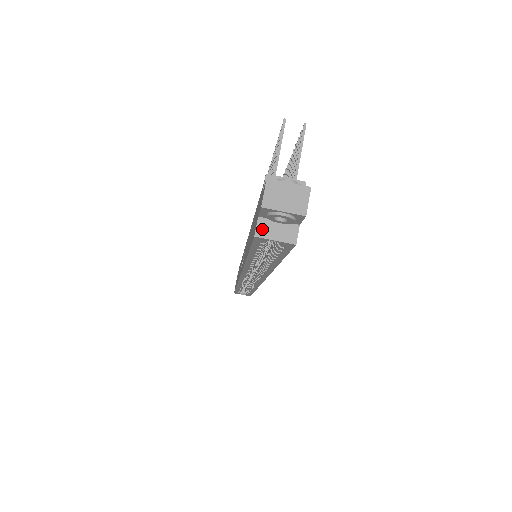
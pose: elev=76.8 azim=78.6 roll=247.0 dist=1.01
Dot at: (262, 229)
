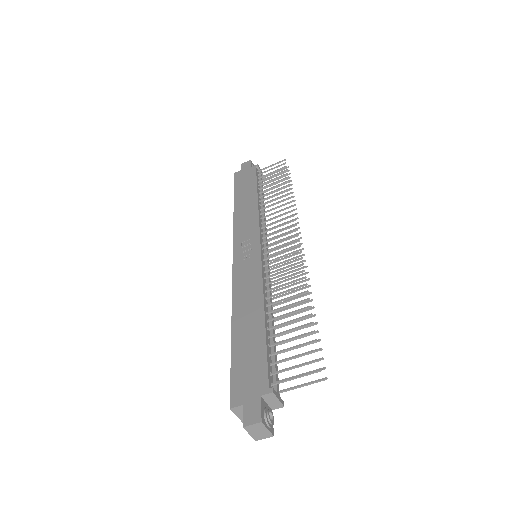
Dot at: (237, 409)
